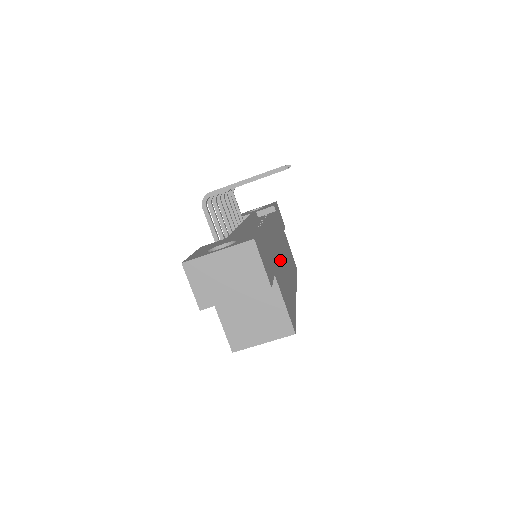
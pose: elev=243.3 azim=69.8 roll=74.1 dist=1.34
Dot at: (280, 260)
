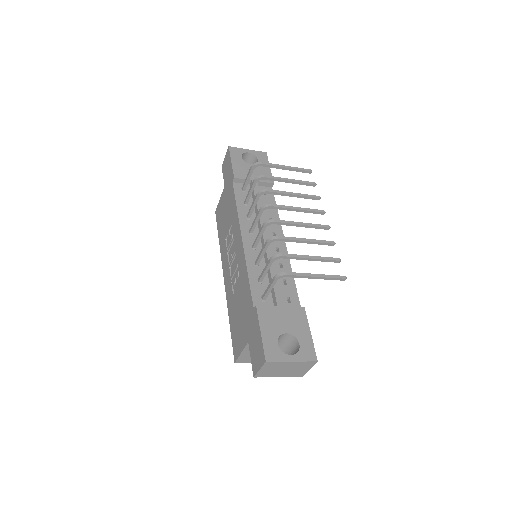
Dot at: occluded
